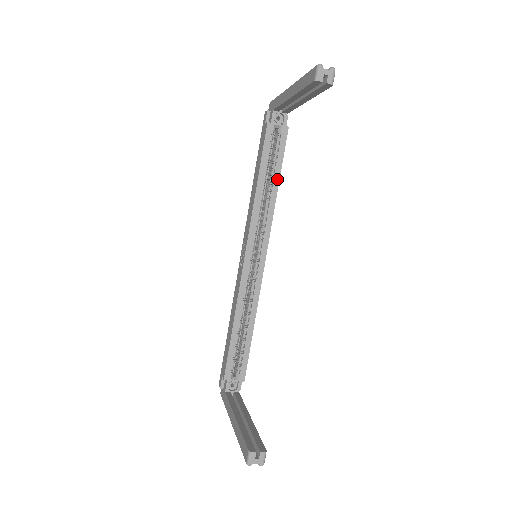
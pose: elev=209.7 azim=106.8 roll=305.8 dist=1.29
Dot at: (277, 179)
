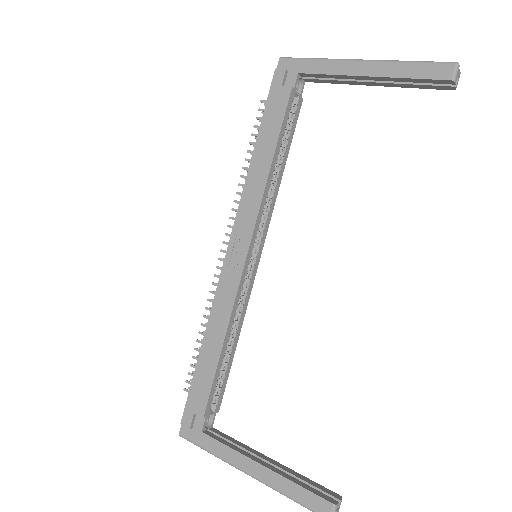
Dot at: (285, 161)
